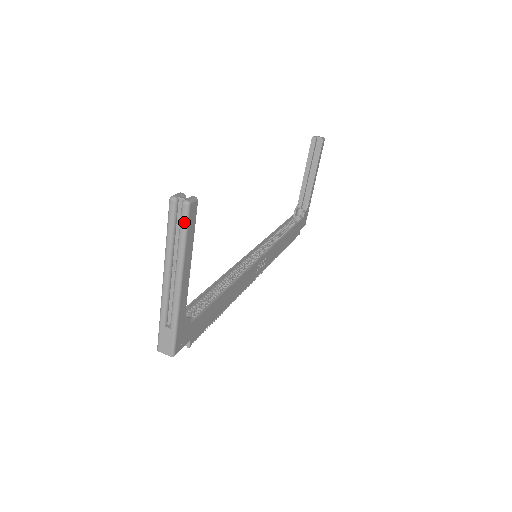
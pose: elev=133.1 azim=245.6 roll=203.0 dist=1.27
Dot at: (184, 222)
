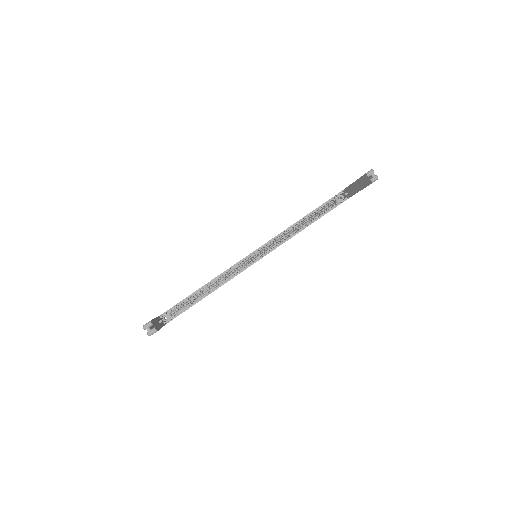
Dot at: occluded
